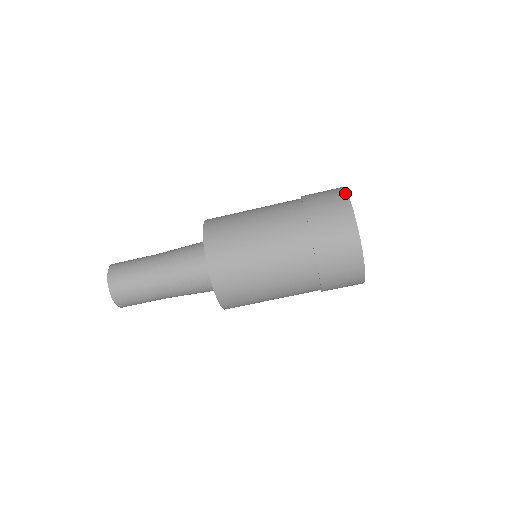
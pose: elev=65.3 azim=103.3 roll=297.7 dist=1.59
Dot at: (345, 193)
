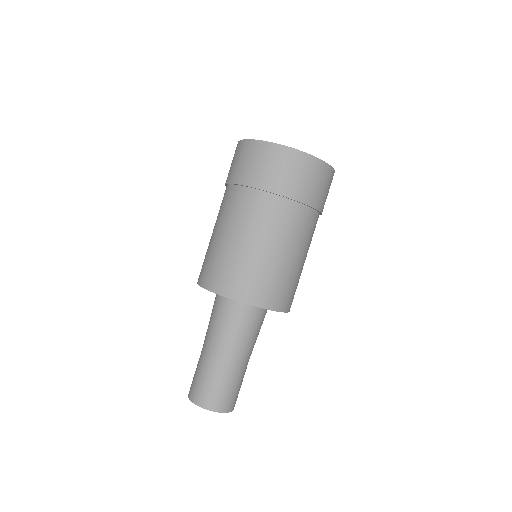
Dot at: (237, 144)
